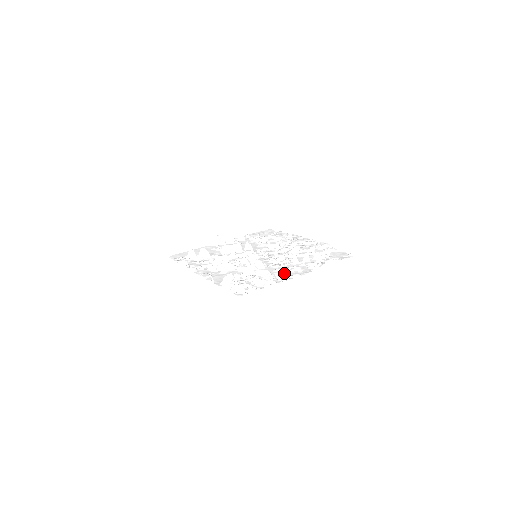
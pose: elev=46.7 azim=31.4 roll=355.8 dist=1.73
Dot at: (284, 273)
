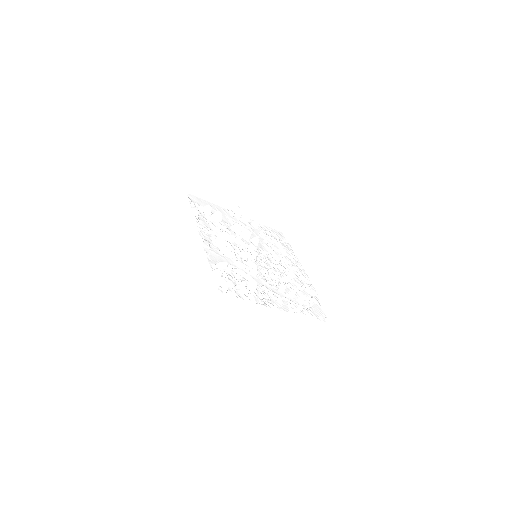
Dot at: (267, 295)
